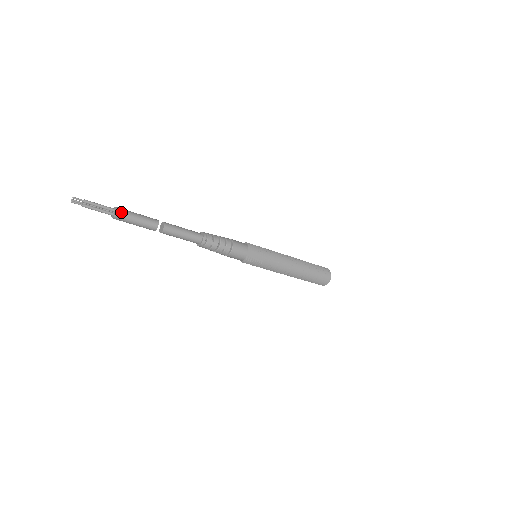
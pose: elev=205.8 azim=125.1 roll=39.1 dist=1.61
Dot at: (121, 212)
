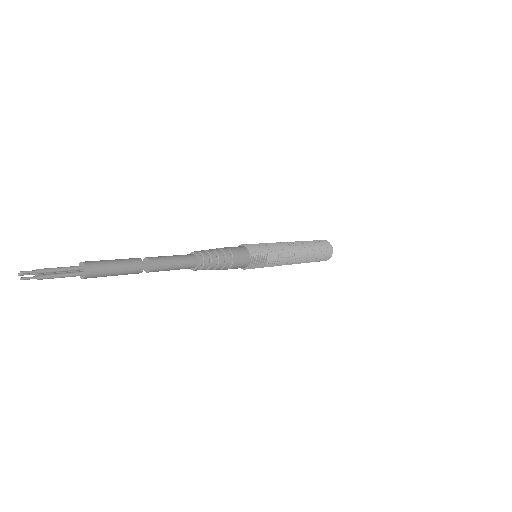
Dot at: (93, 269)
